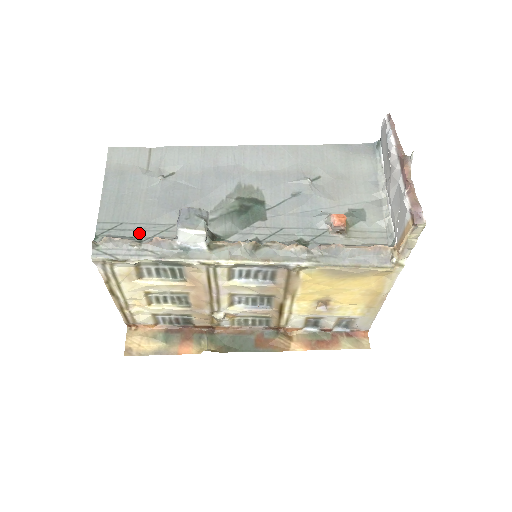
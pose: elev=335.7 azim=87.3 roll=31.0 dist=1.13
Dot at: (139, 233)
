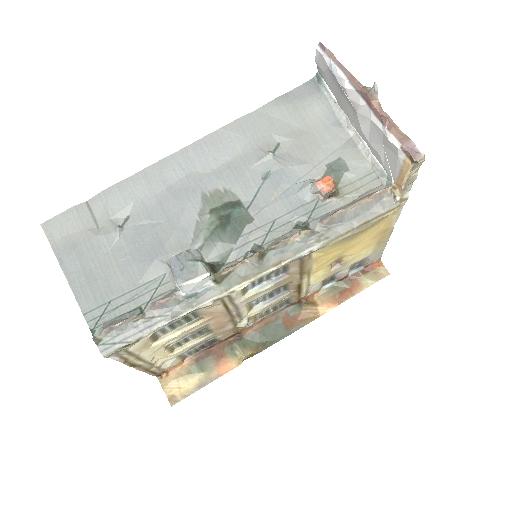
Dot at: (134, 303)
